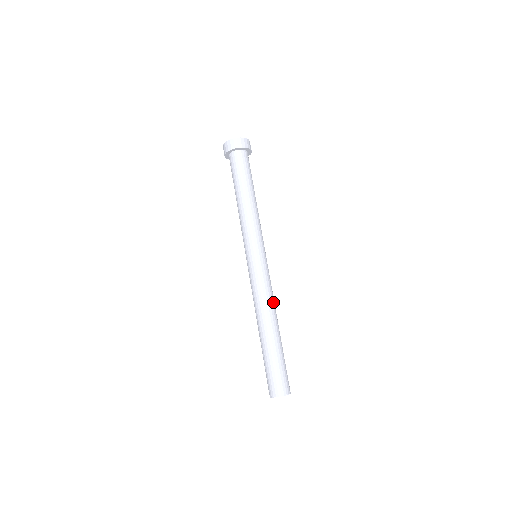
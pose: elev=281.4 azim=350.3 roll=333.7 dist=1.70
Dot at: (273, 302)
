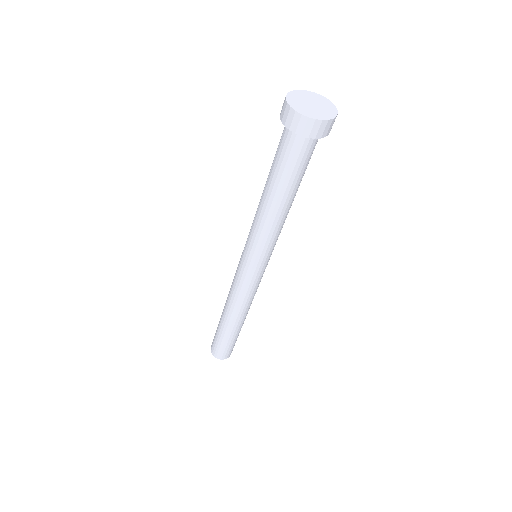
Dot at: occluded
